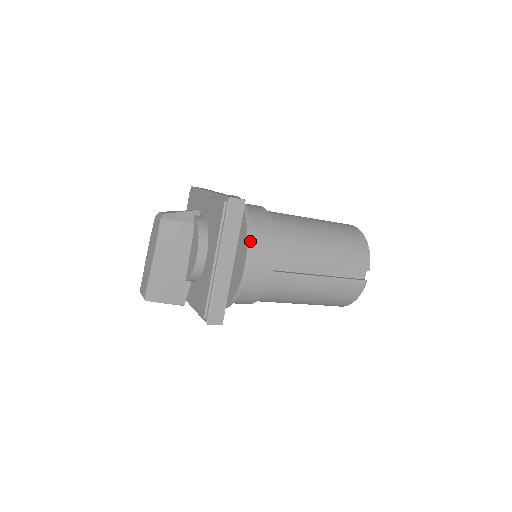
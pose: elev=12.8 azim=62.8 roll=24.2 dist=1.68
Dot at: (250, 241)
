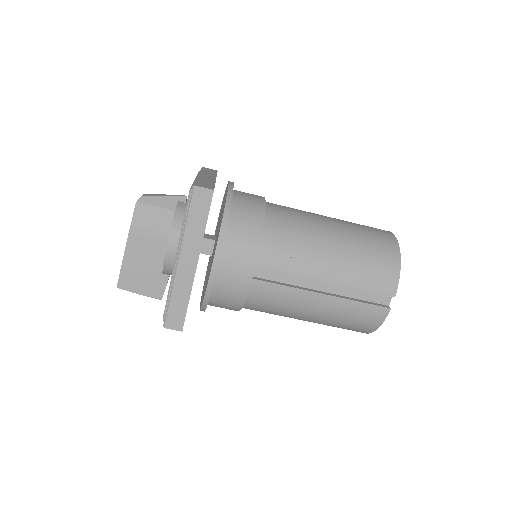
Dot at: (221, 240)
